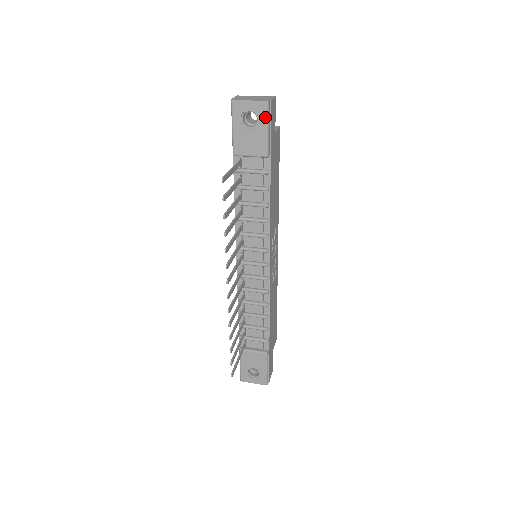
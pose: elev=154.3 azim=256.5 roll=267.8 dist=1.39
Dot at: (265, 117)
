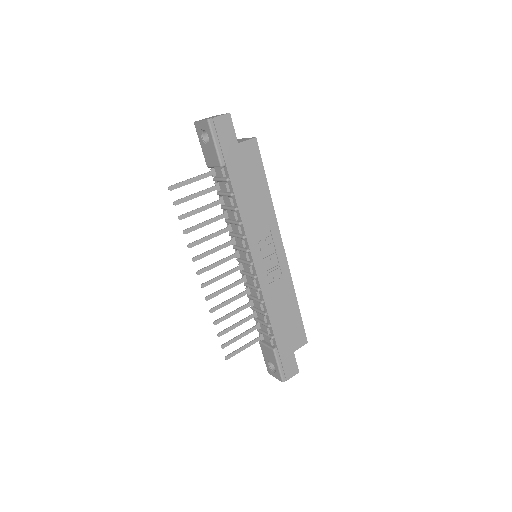
Dot at: (210, 133)
